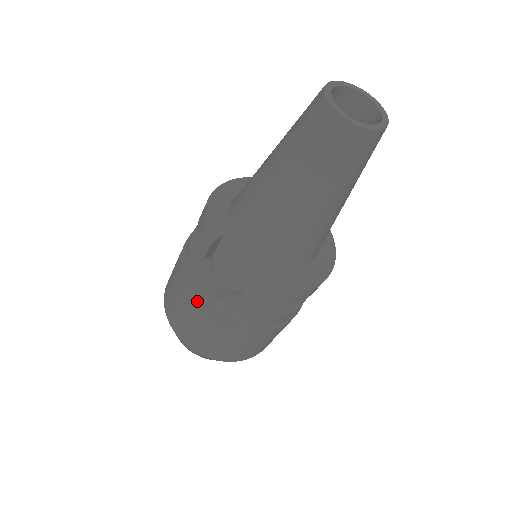
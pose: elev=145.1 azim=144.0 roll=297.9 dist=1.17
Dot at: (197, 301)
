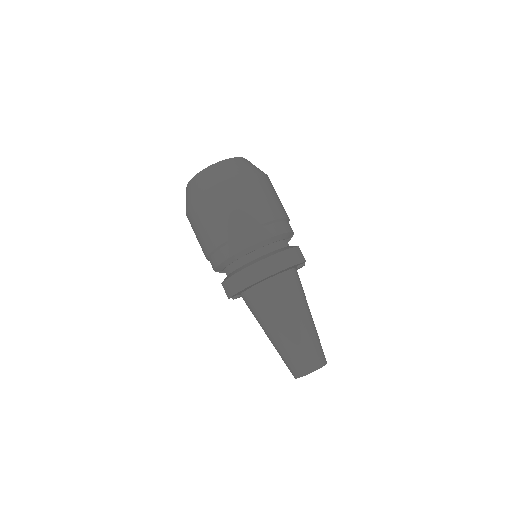
Dot at: occluded
